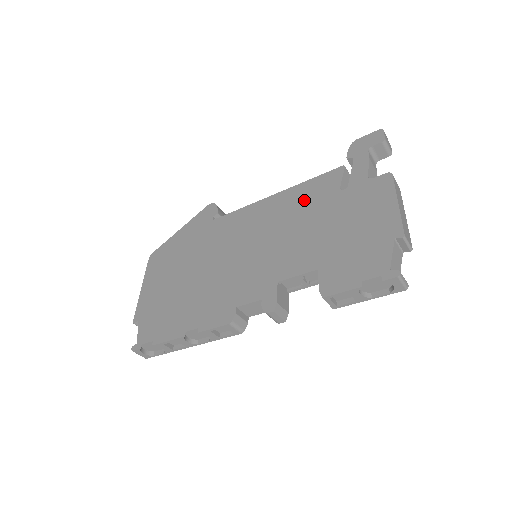
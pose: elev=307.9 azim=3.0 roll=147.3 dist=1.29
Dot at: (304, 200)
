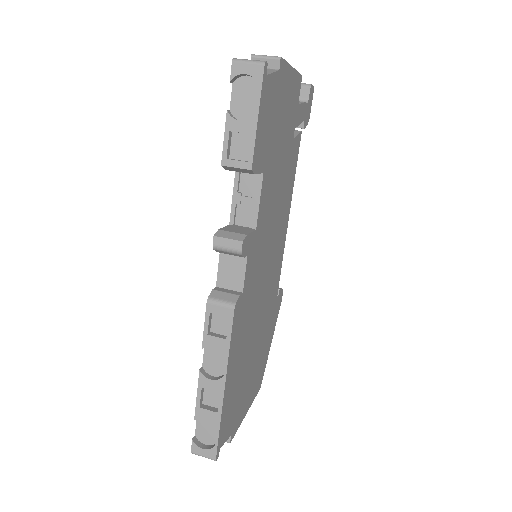
Dot at: occluded
